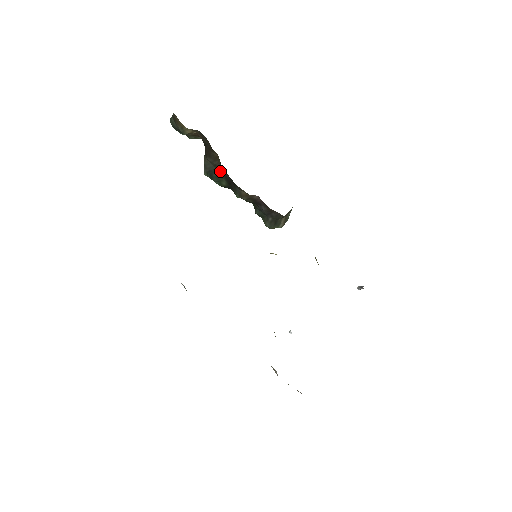
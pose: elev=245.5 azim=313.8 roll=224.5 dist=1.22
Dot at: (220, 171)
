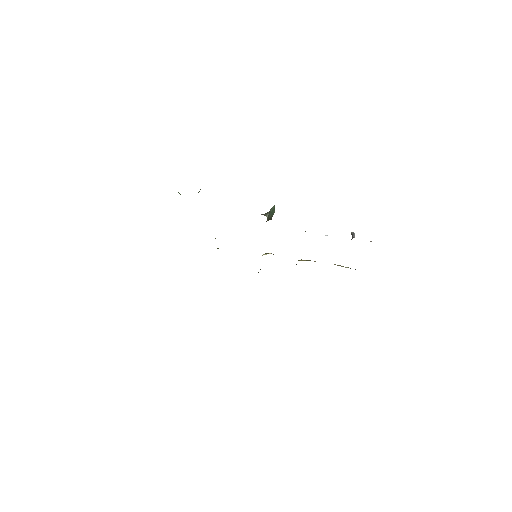
Dot at: occluded
